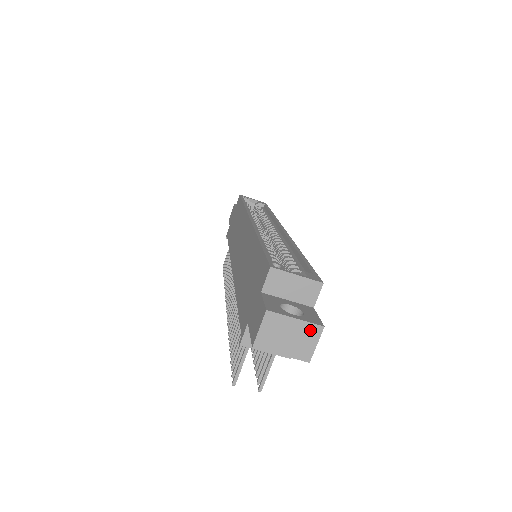
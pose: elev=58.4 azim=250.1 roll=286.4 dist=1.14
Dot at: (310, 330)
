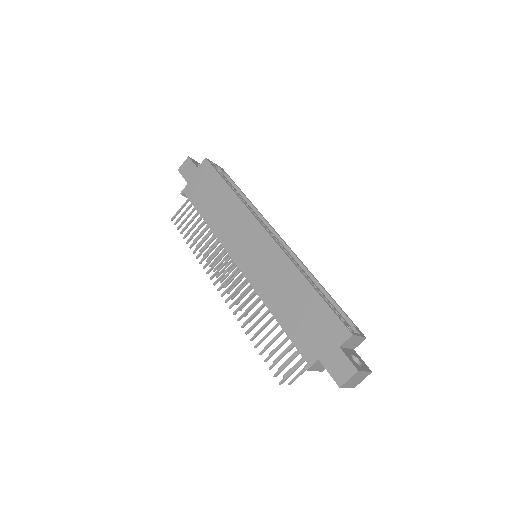
Dot at: (366, 375)
